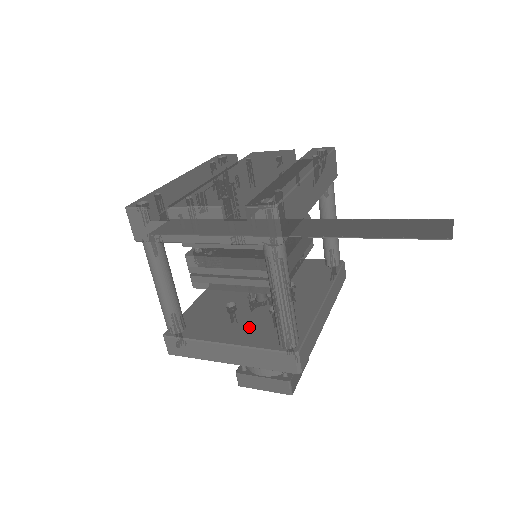
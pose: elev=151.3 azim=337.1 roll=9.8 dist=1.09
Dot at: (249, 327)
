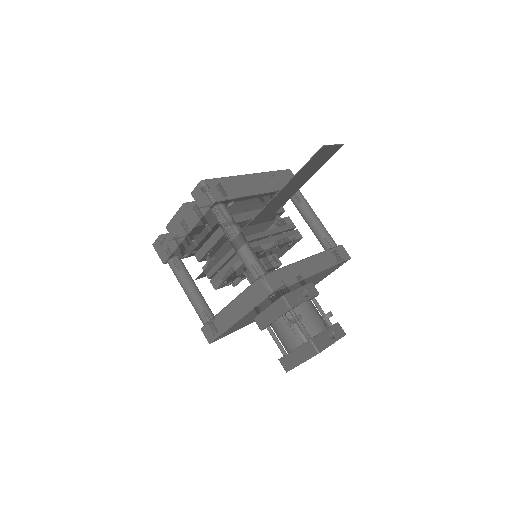
Dot at: occluded
